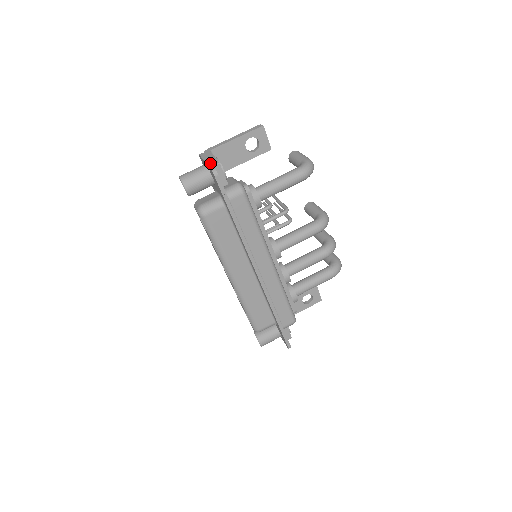
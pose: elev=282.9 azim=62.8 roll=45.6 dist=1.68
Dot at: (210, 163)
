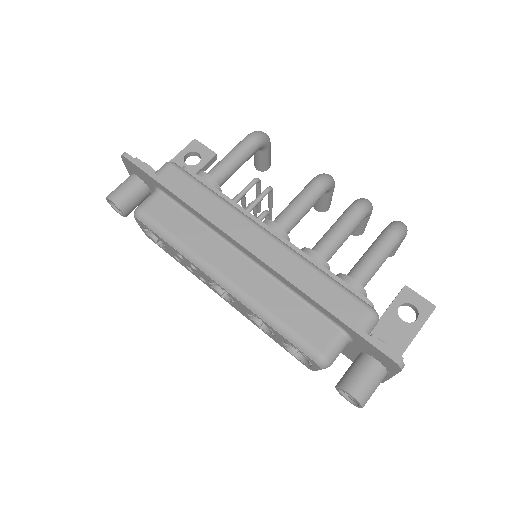
Dot at: occluded
